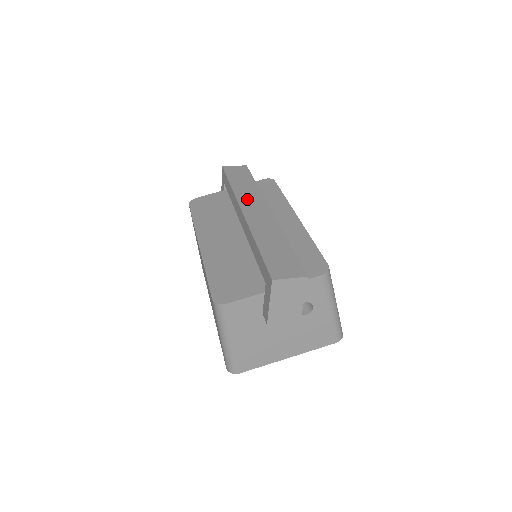
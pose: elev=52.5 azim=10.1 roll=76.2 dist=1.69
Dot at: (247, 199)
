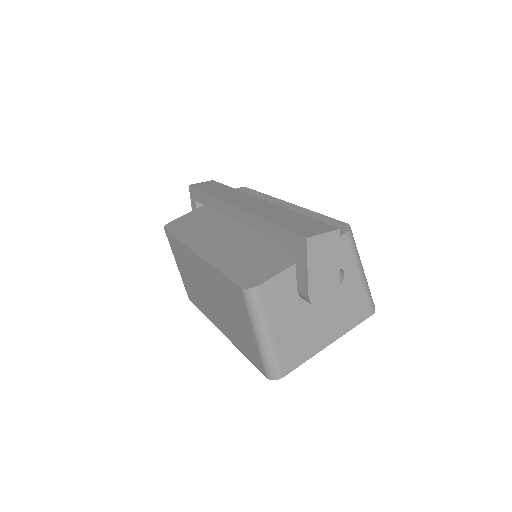
Dot at: (232, 198)
